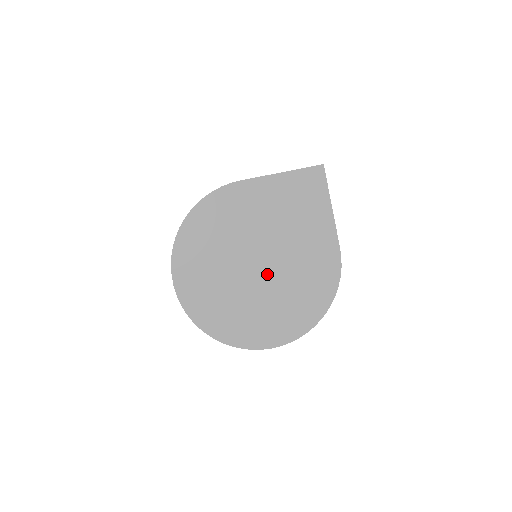
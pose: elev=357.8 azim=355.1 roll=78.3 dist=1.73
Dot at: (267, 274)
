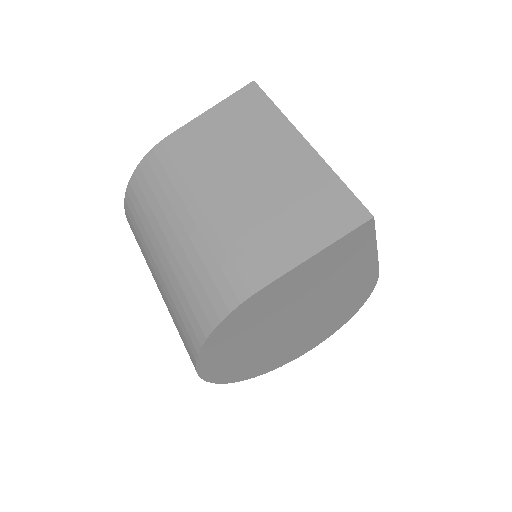
Dot at: (302, 324)
